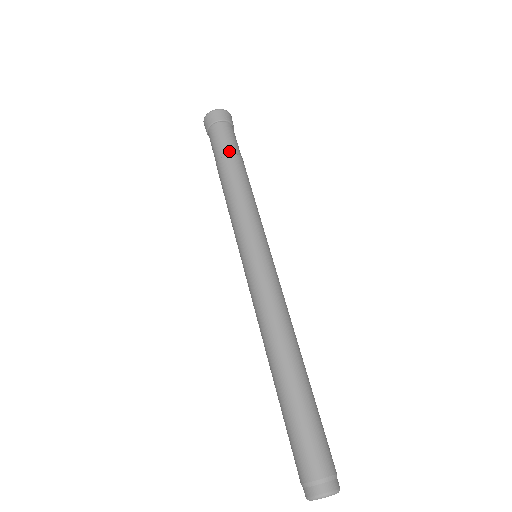
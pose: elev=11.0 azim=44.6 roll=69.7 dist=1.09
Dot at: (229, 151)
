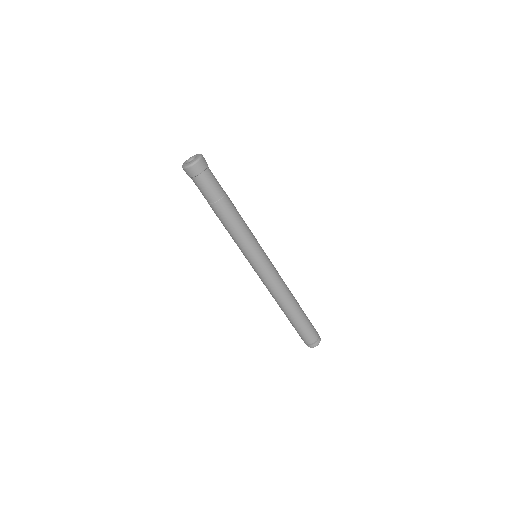
Dot at: (222, 194)
